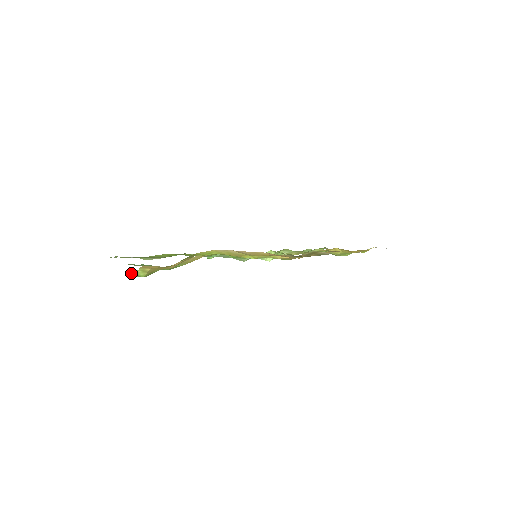
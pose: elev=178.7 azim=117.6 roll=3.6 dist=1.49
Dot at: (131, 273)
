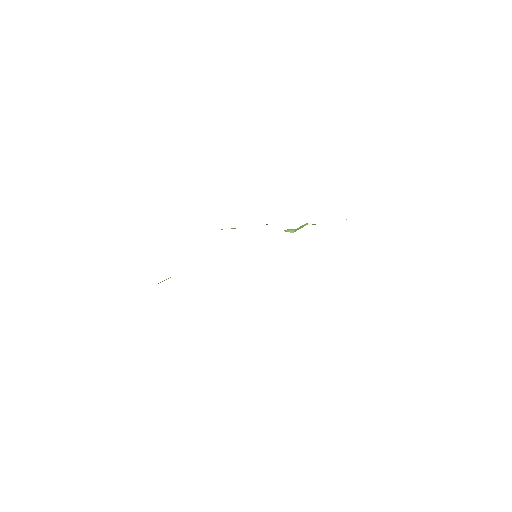
Dot at: occluded
